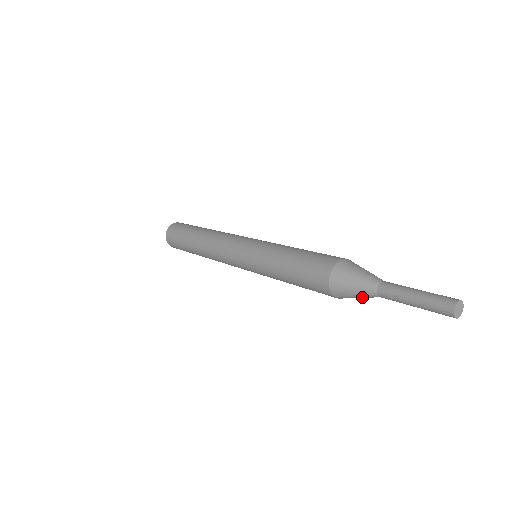
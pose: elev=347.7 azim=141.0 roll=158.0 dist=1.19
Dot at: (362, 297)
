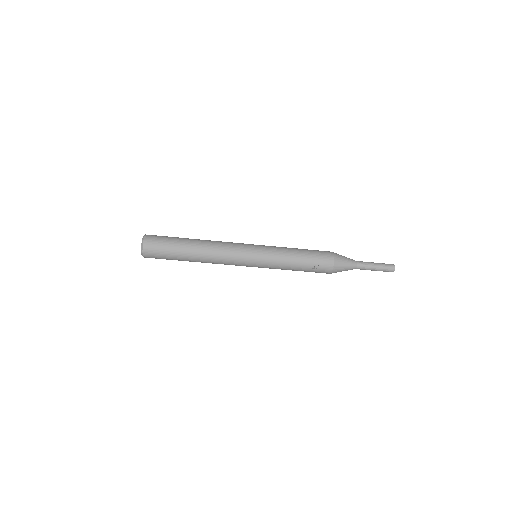
Dot at: (348, 267)
